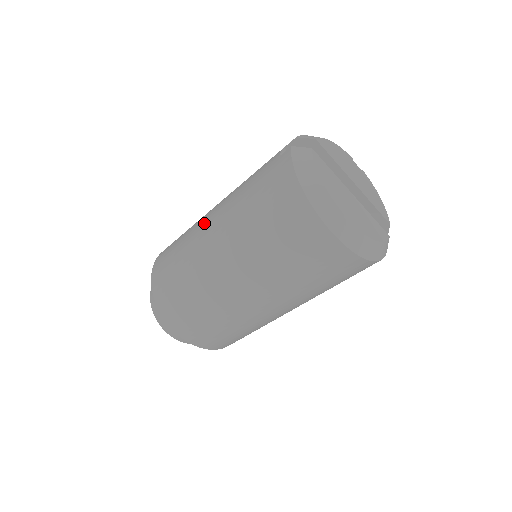
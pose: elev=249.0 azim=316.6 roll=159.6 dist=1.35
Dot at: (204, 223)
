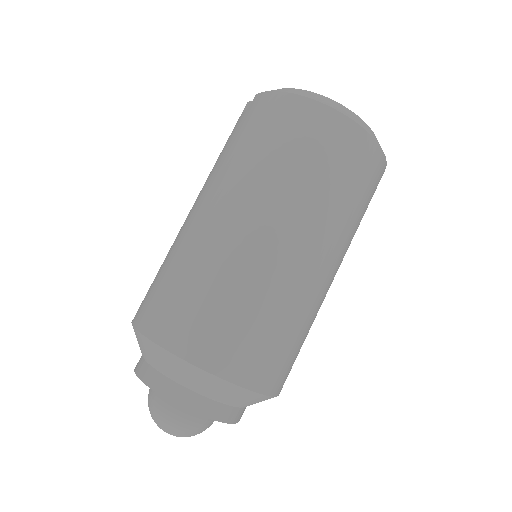
Dot at: (193, 220)
